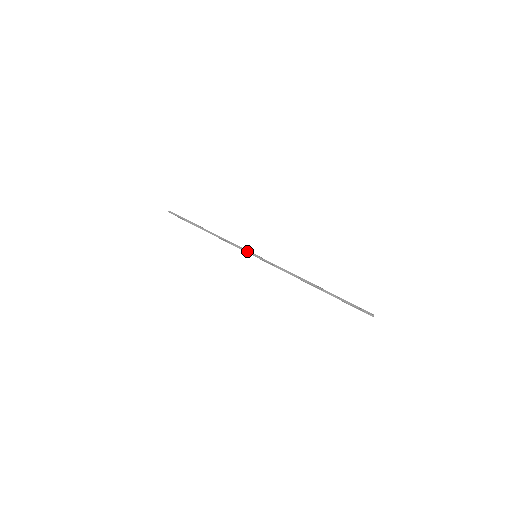
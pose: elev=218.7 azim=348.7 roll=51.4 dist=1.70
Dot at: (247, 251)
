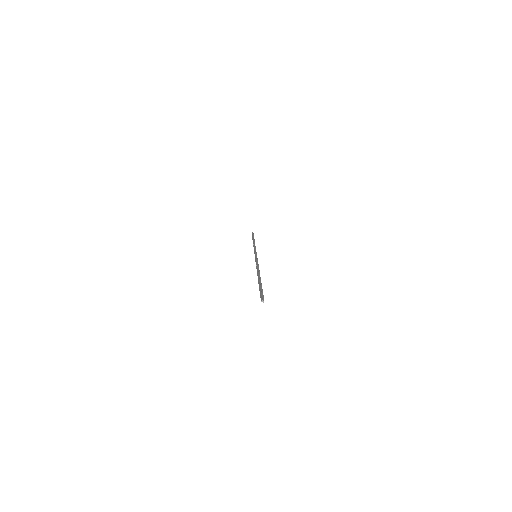
Dot at: (254, 253)
